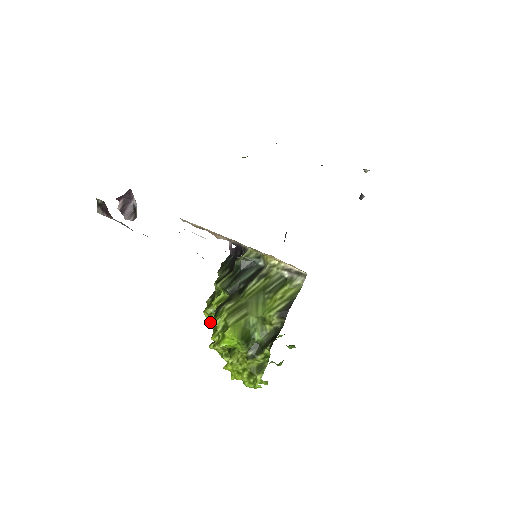
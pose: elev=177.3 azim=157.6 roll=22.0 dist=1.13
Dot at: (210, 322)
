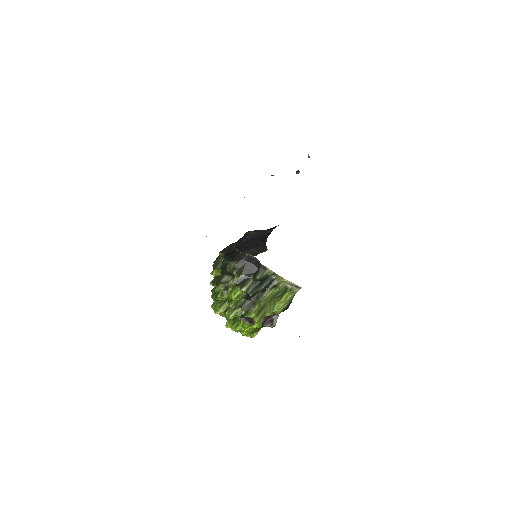
Dot at: occluded
